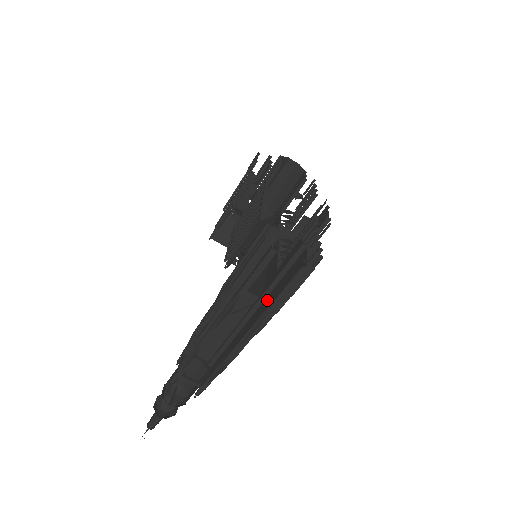
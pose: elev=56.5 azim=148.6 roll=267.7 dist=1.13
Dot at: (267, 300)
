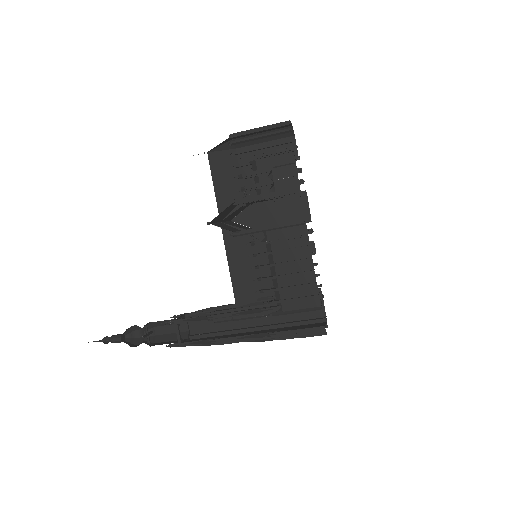
Dot at: occluded
